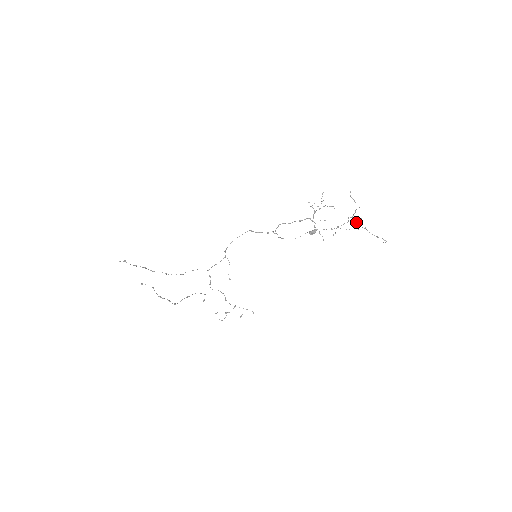
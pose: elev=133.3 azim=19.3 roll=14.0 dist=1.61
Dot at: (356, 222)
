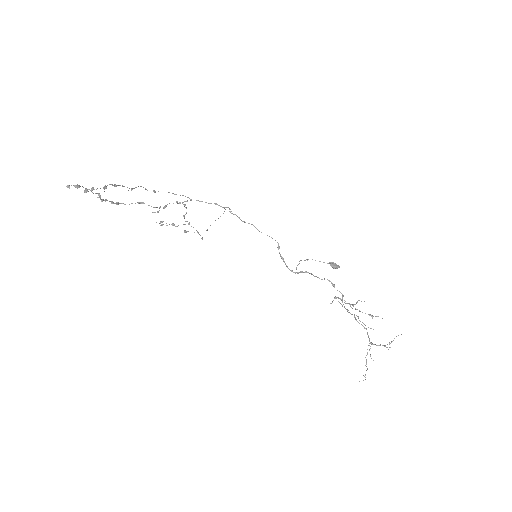
Dot at: occluded
